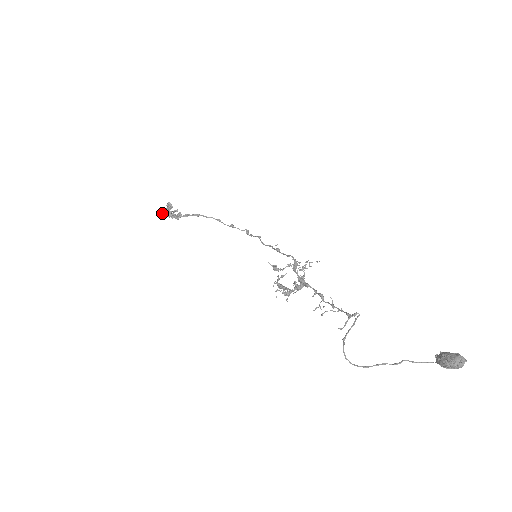
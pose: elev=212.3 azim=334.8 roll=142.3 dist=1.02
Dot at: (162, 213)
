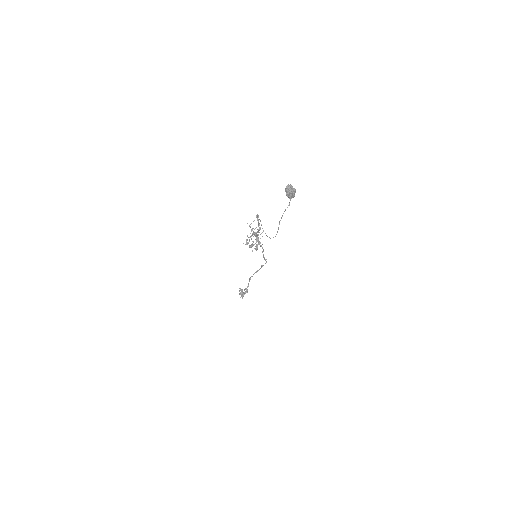
Dot at: (240, 297)
